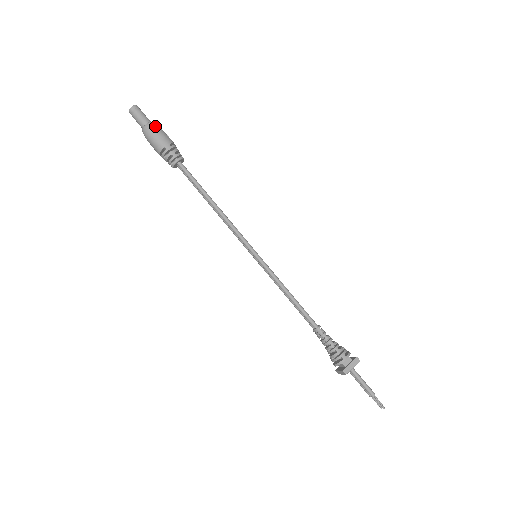
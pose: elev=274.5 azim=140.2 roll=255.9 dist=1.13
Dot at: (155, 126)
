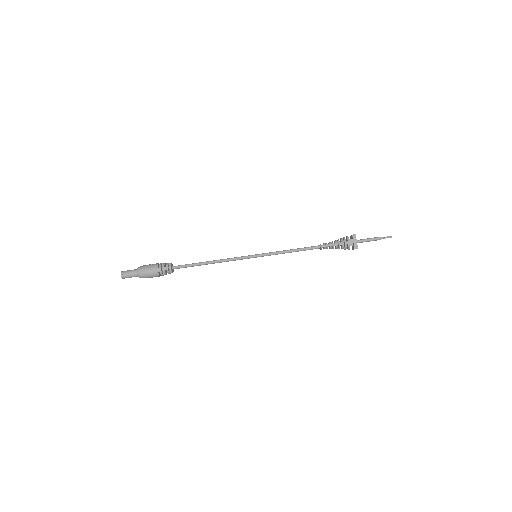
Dot at: (141, 270)
